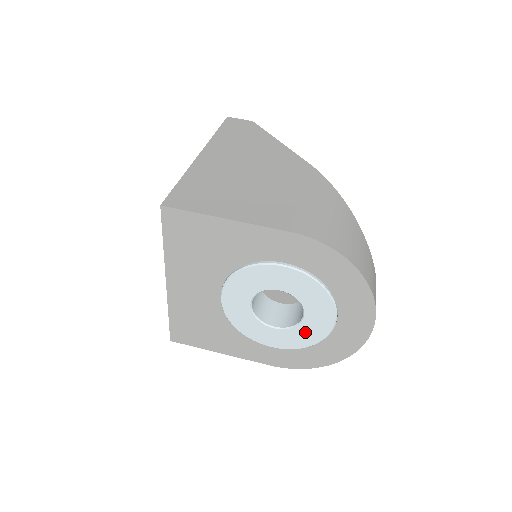
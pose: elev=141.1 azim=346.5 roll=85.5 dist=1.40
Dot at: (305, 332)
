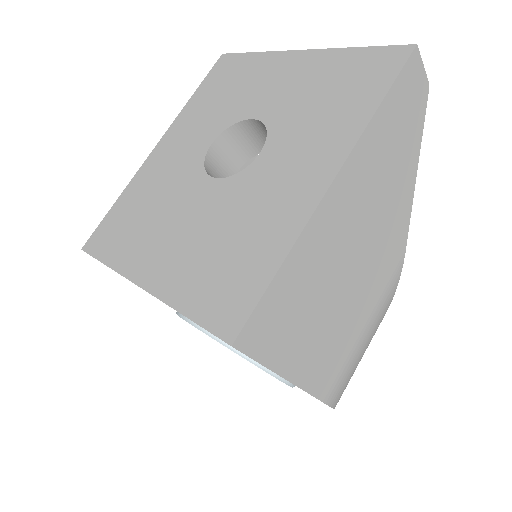
Dot at: occluded
